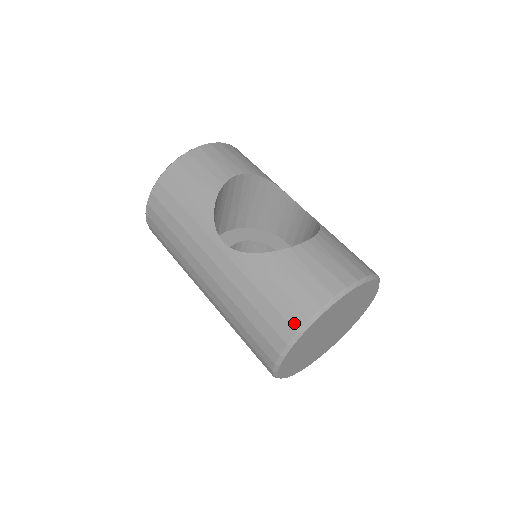
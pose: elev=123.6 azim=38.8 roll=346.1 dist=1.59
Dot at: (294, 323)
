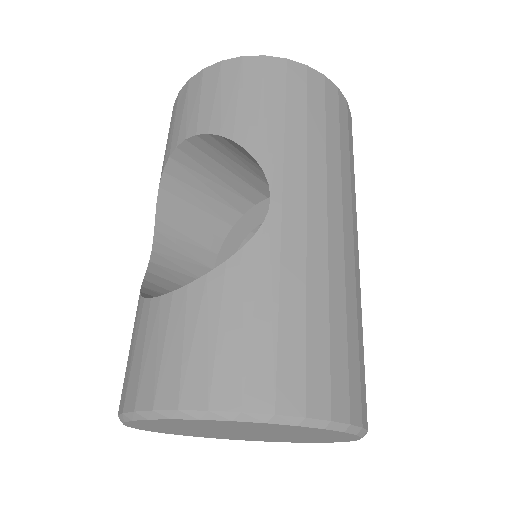
Dot at: occluded
